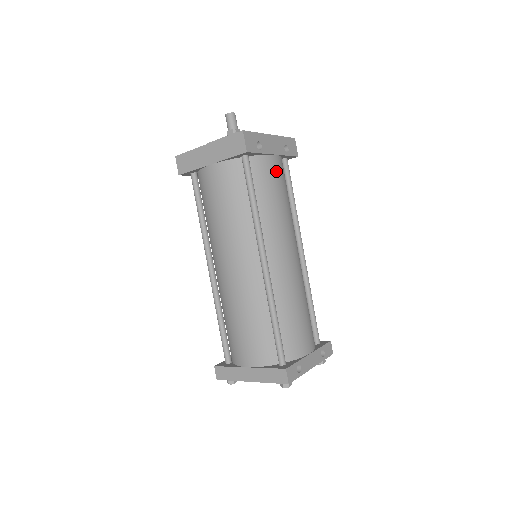
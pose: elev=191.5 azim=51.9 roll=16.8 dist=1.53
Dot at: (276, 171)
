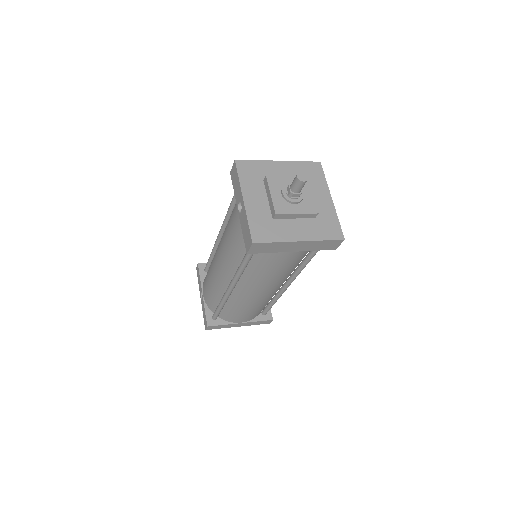
Dot at: occluded
